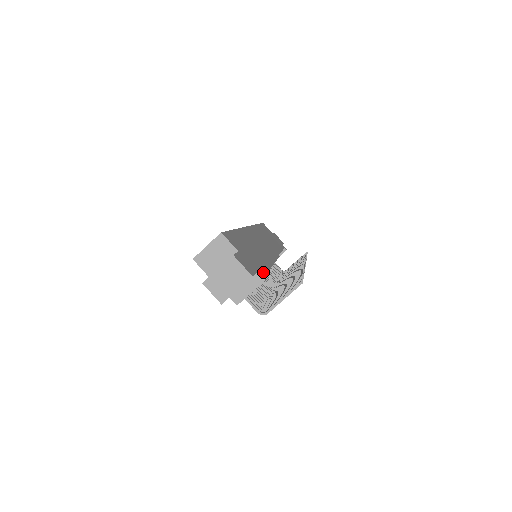
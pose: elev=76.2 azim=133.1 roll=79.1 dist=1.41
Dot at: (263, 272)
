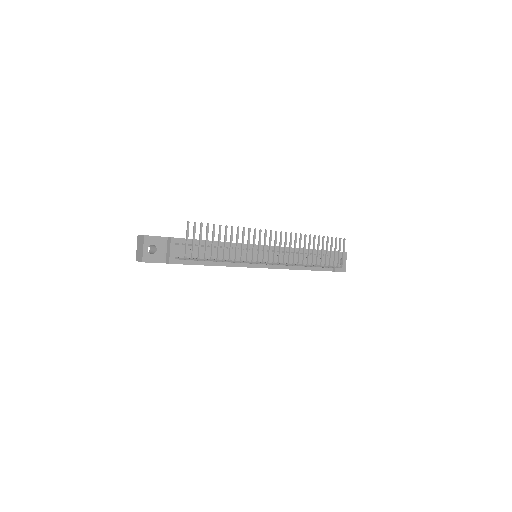
Dot at: (181, 238)
